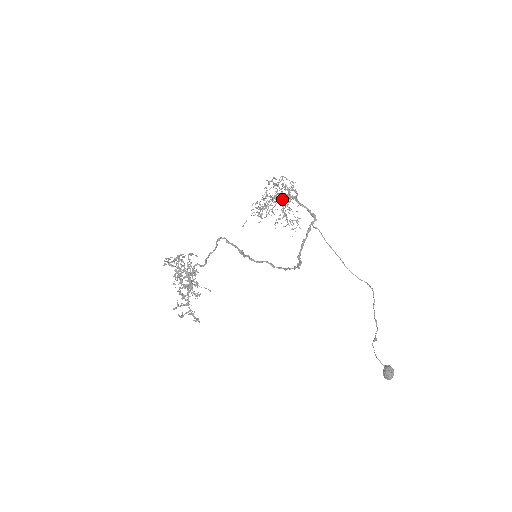
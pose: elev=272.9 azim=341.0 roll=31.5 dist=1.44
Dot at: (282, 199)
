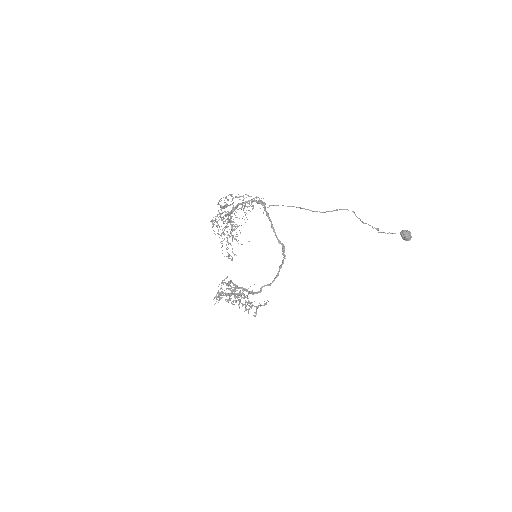
Dot at: occluded
